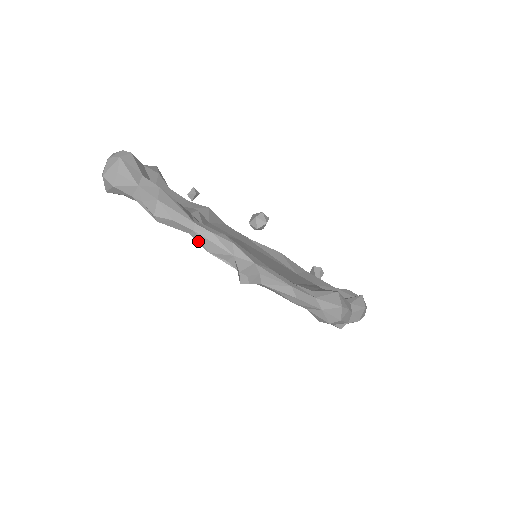
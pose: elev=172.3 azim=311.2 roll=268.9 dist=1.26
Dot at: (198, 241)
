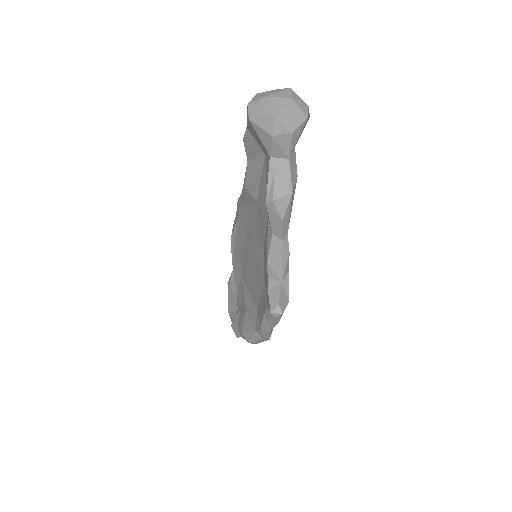
Dot at: (272, 247)
